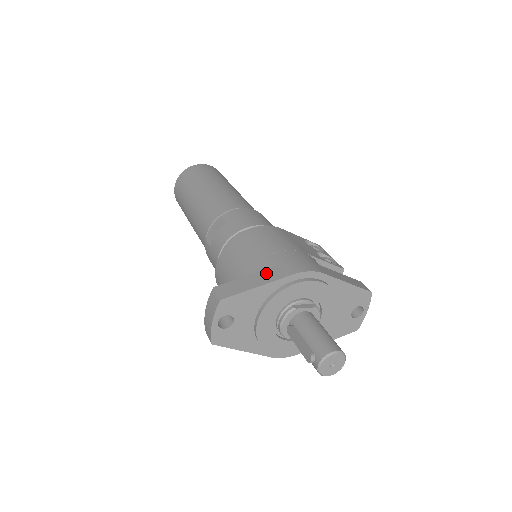
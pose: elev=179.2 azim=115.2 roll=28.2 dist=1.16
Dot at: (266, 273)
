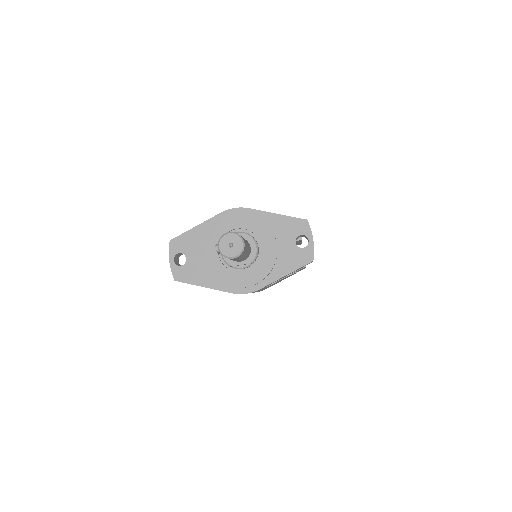
Dot at: occluded
